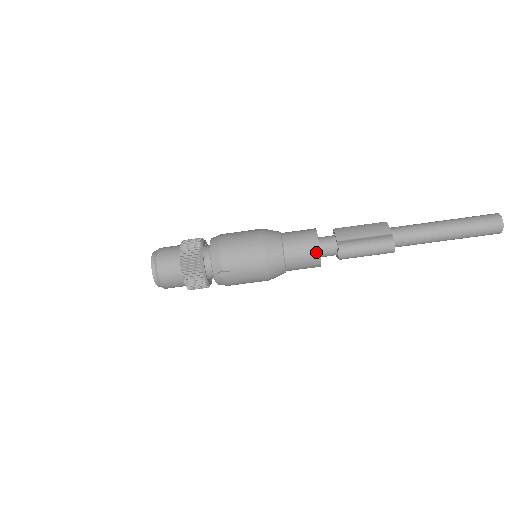
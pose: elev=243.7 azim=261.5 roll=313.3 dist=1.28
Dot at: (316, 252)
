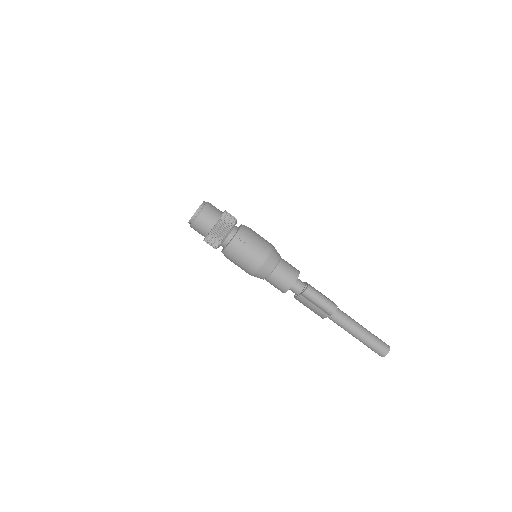
Dot at: (296, 276)
